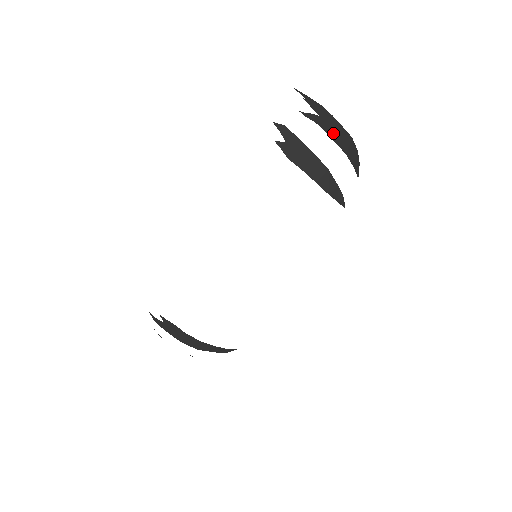
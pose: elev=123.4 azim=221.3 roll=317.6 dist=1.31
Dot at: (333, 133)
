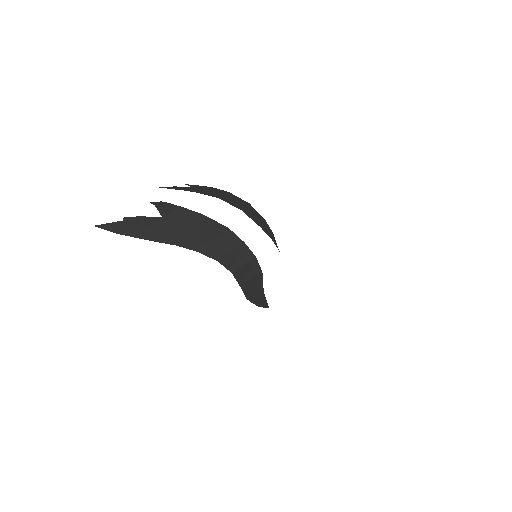
Dot at: occluded
